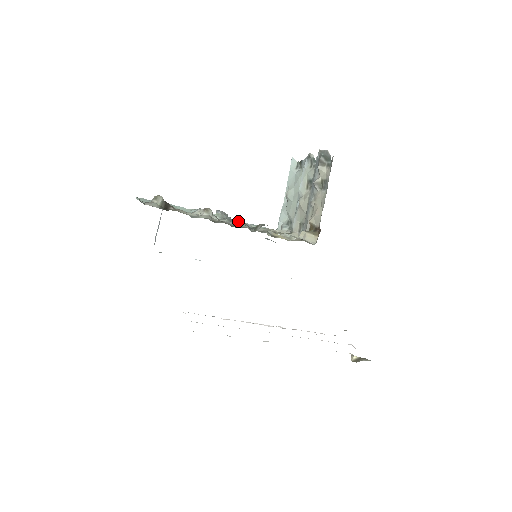
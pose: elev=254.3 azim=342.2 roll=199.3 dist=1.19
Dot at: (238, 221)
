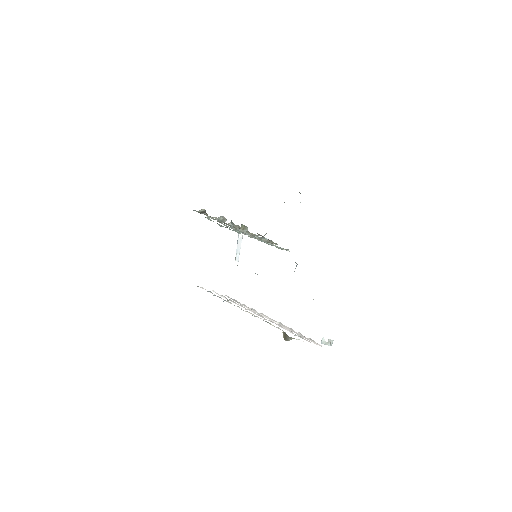
Dot at: occluded
